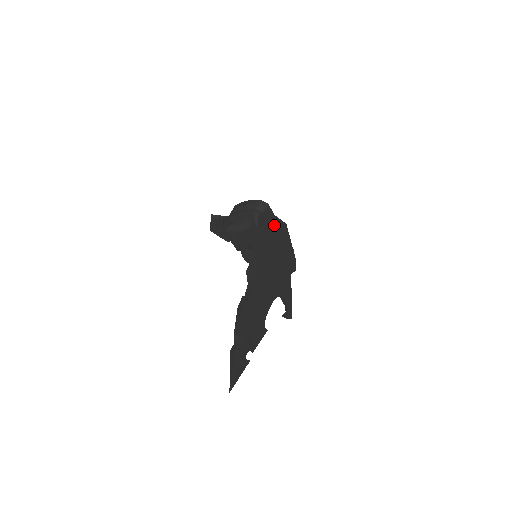
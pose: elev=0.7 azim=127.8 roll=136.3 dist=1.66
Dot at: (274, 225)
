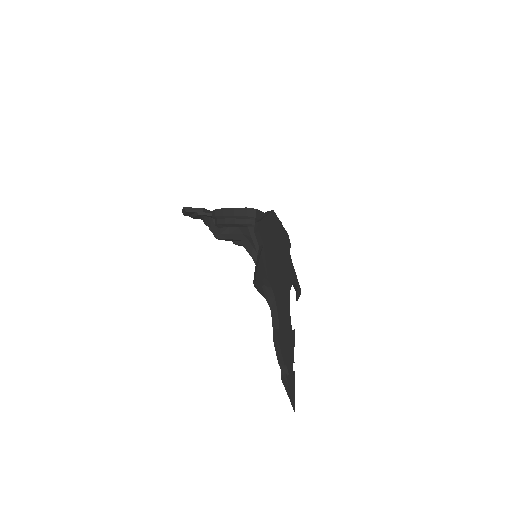
Dot at: (268, 228)
